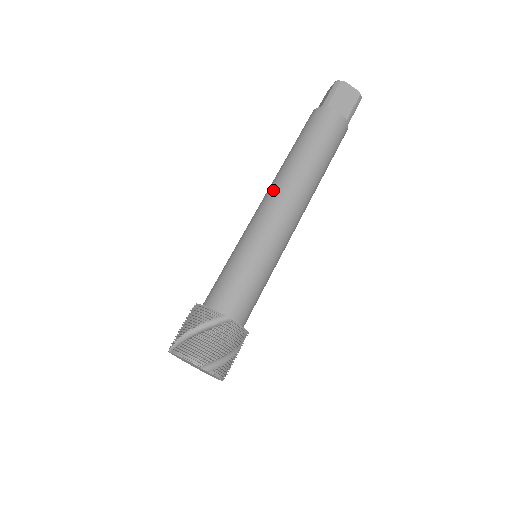
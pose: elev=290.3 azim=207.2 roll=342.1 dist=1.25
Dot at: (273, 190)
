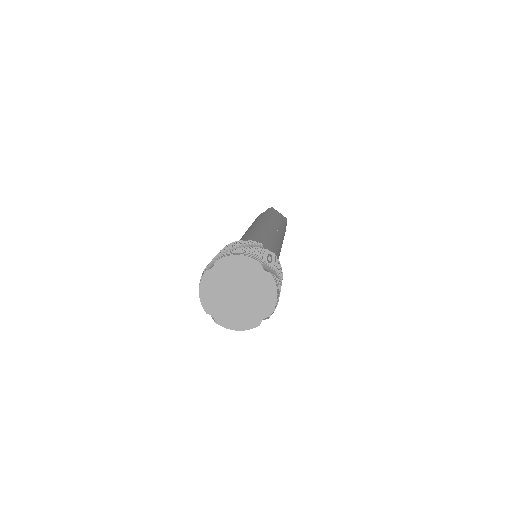
Dot at: (256, 224)
